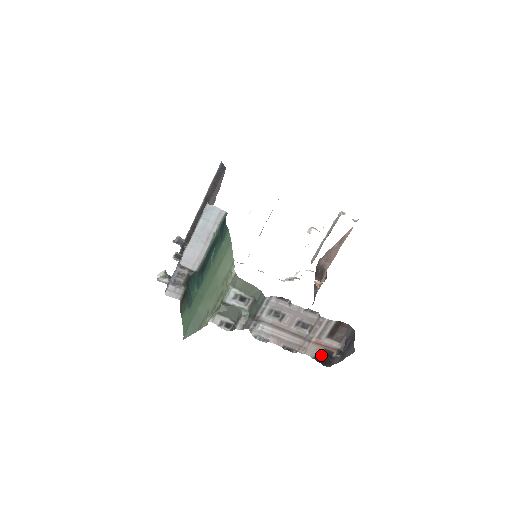
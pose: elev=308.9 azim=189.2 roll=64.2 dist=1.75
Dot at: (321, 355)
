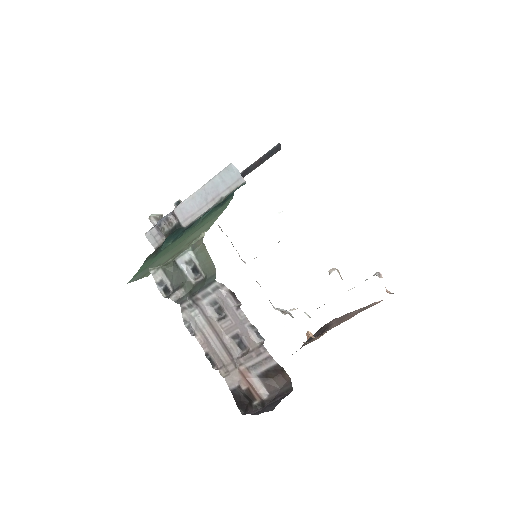
Dot at: (241, 393)
